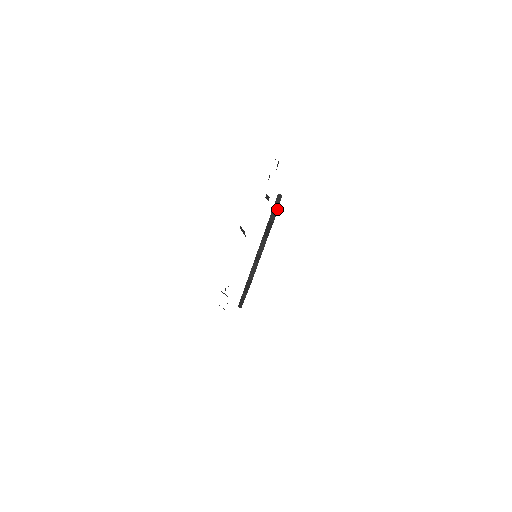
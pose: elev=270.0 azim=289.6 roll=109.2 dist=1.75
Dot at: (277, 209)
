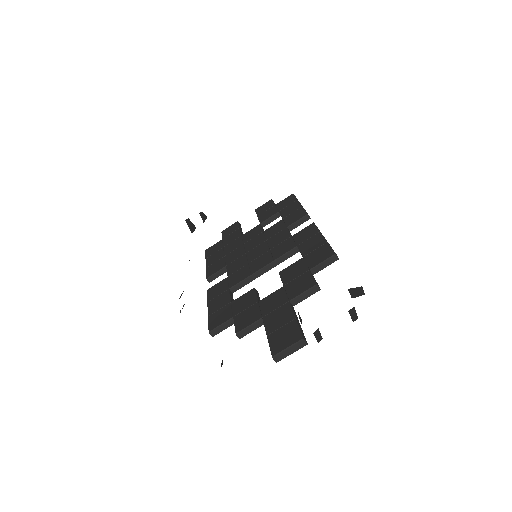
Dot at: (296, 349)
